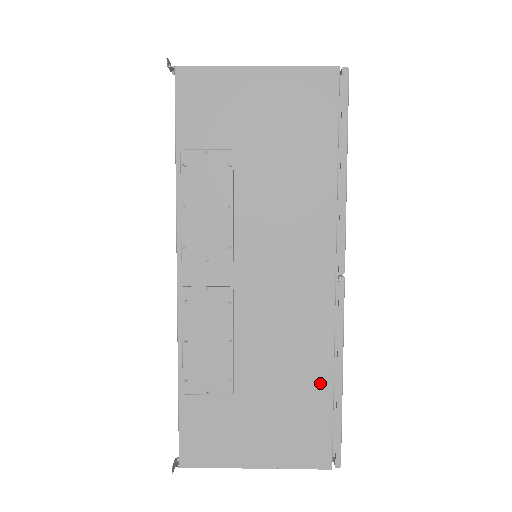
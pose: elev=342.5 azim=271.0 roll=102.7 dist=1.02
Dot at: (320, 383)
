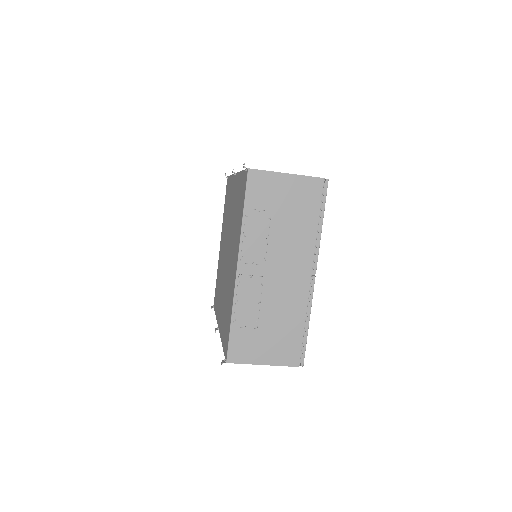
Dot at: (299, 325)
